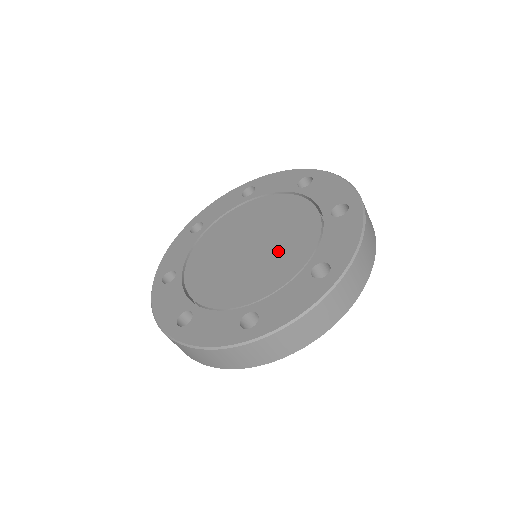
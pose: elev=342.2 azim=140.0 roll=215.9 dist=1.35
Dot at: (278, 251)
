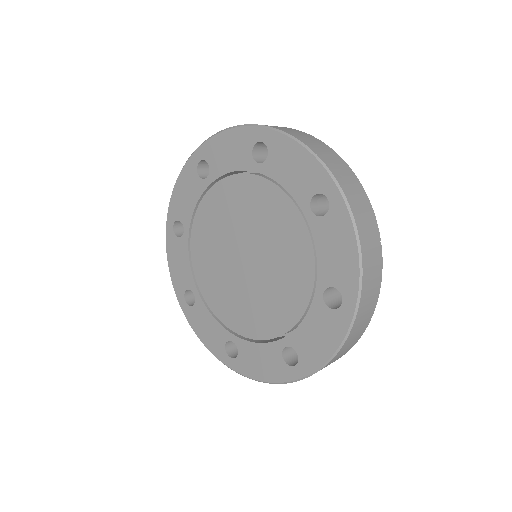
Dot at: (278, 268)
